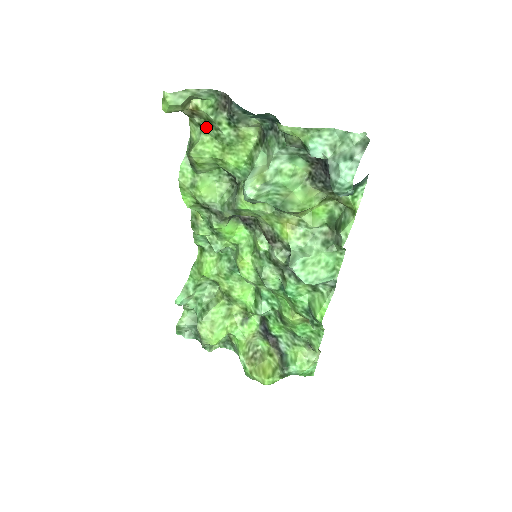
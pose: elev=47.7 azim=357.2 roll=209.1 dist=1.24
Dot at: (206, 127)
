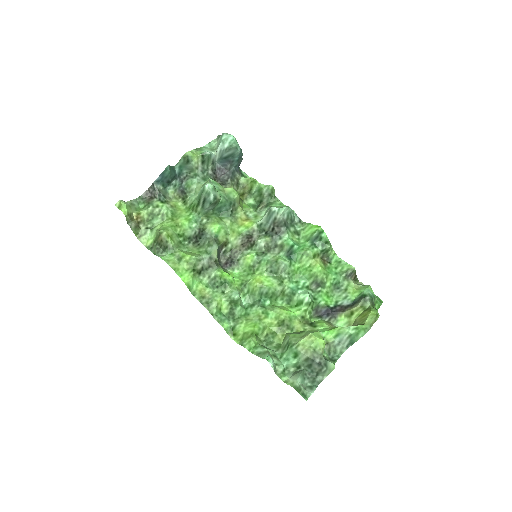
Dot at: (152, 223)
